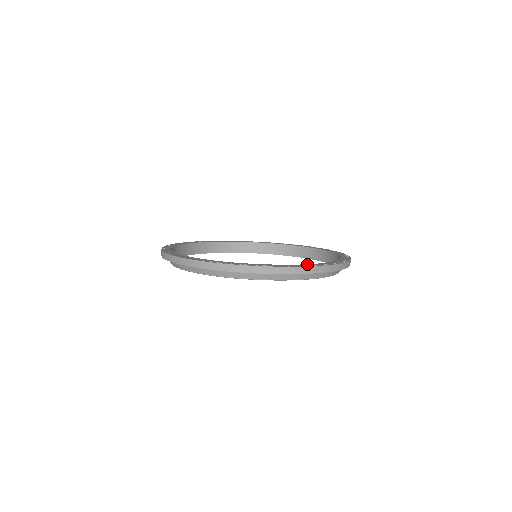
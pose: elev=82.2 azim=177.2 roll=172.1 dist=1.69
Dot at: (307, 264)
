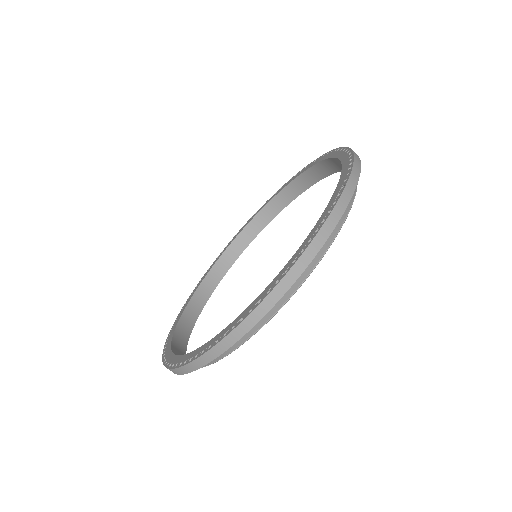
Dot at: (342, 169)
